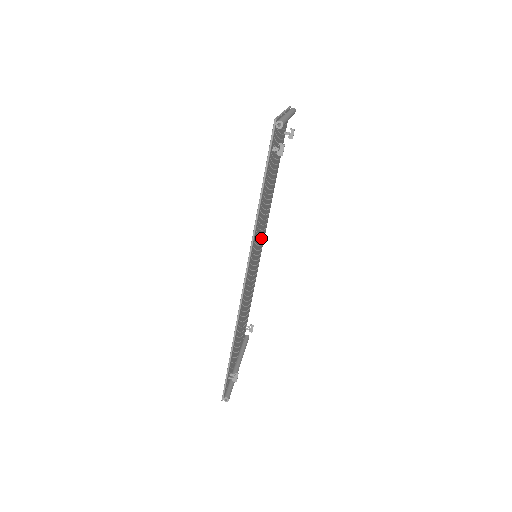
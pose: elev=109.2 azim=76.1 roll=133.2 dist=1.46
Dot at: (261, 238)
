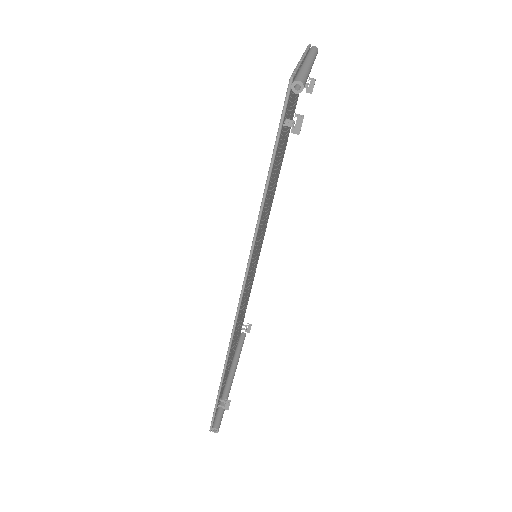
Dot at: occluded
